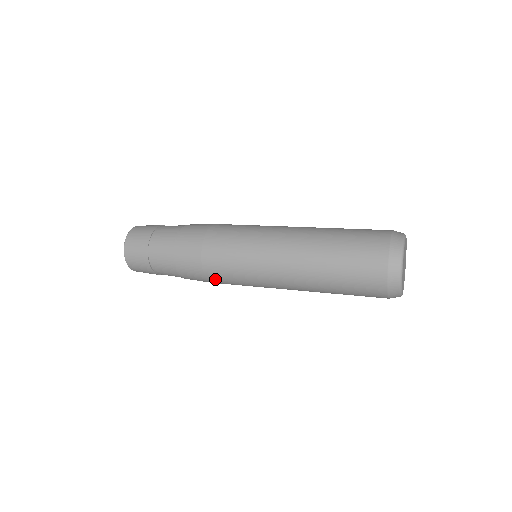
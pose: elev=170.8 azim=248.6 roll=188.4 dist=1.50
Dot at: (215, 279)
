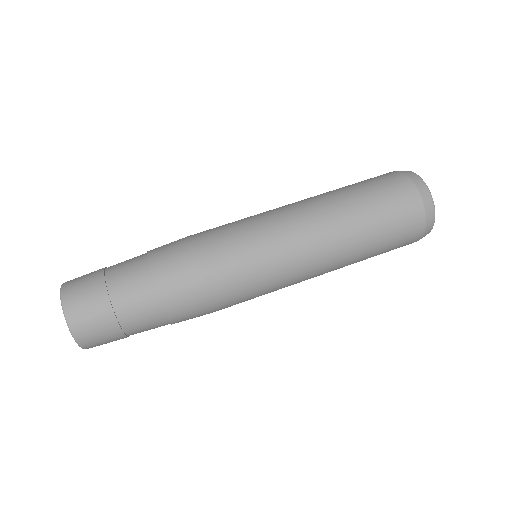
Dot at: occluded
